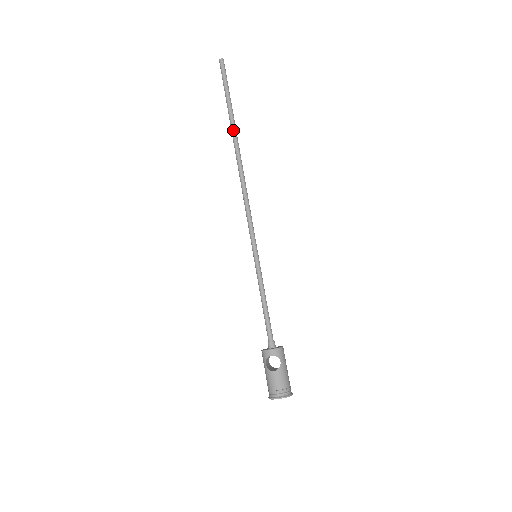
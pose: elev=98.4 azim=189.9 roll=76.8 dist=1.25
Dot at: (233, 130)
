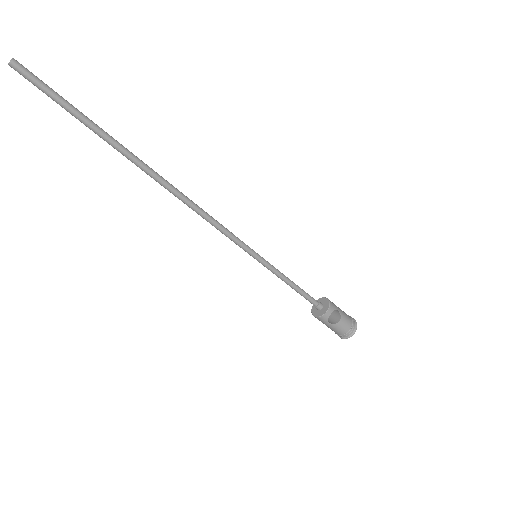
Dot at: (126, 153)
